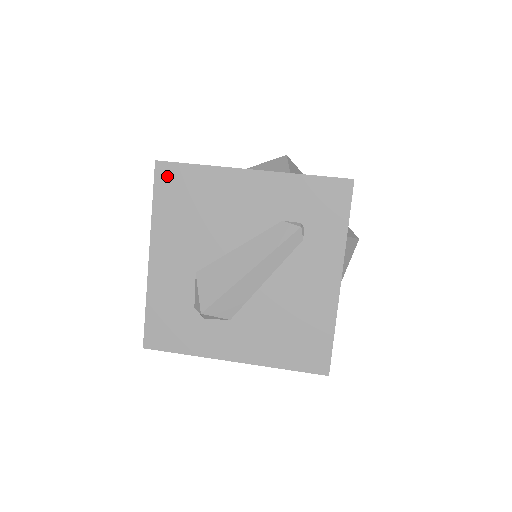
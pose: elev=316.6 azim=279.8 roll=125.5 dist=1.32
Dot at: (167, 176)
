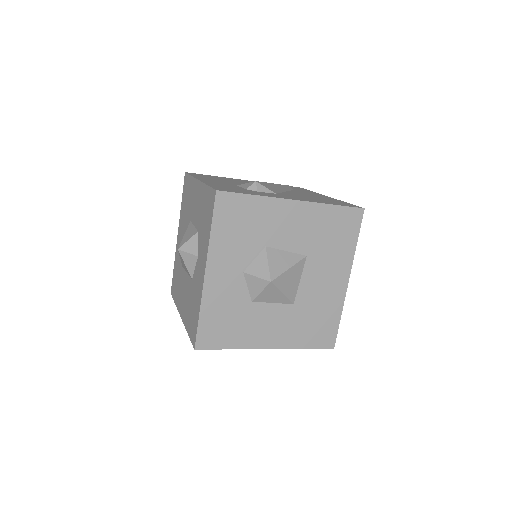
Dot at: (196, 174)
